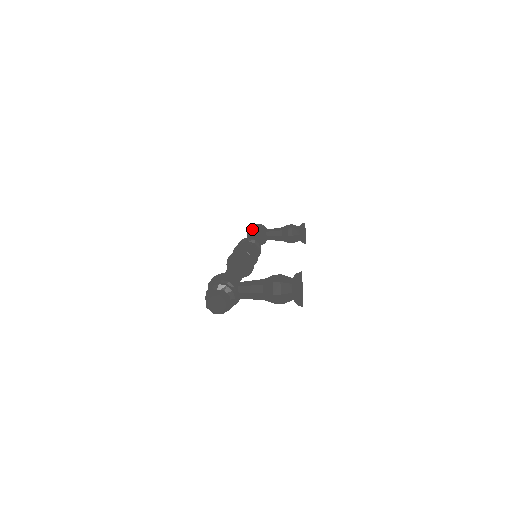
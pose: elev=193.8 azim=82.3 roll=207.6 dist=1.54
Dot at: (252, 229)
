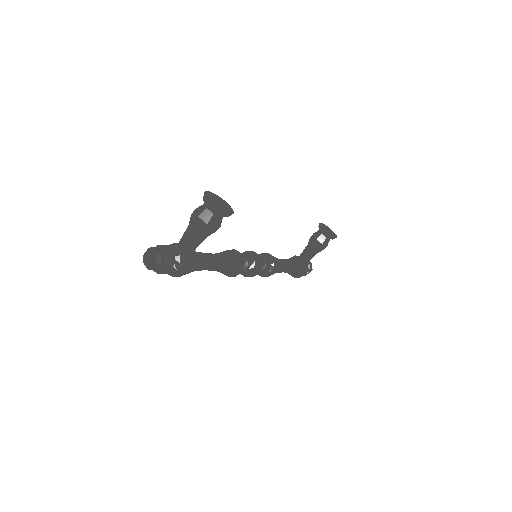
Dot at: occluded
